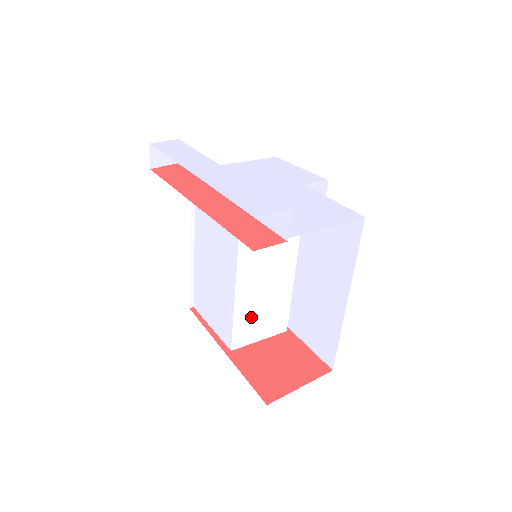
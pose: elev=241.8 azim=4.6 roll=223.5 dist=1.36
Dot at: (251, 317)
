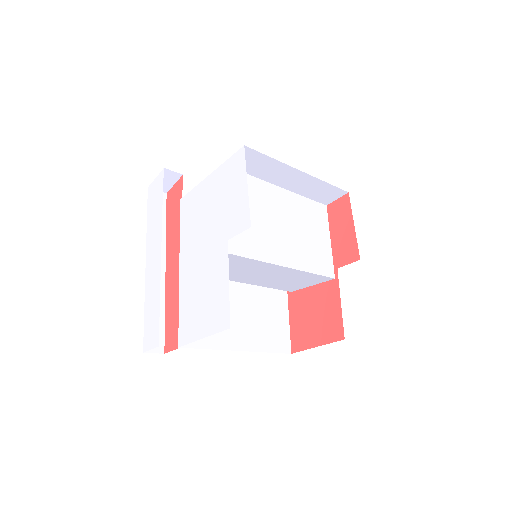
Dot at: (284, 284)
